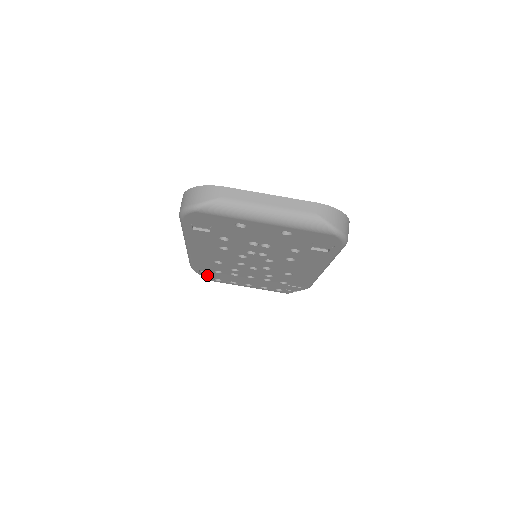
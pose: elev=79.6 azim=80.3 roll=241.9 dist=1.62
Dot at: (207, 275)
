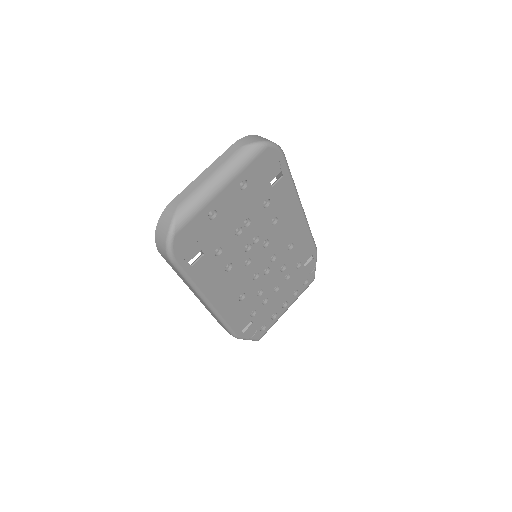
Dot at: (252, 332)
